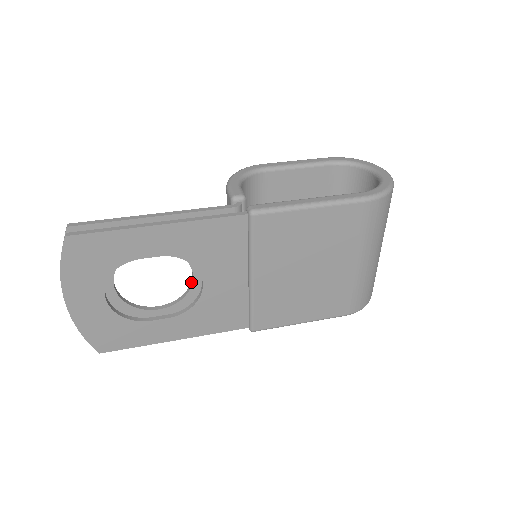
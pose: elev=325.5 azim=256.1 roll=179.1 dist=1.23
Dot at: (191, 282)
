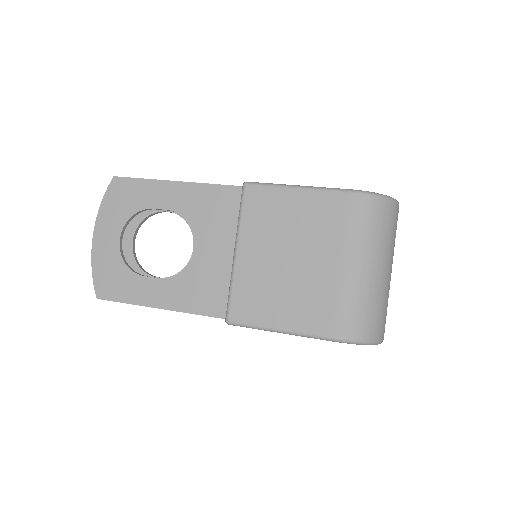
Dot at: occluded
